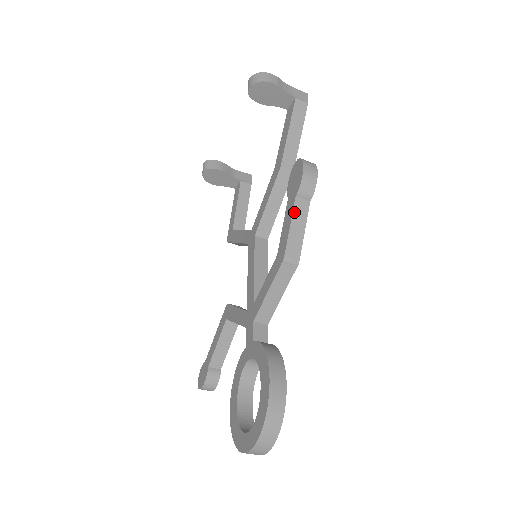
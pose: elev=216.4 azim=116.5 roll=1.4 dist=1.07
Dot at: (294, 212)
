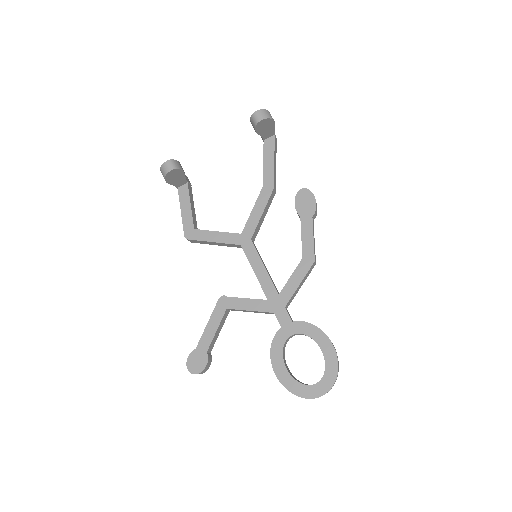
Dot at: (313, 228)
